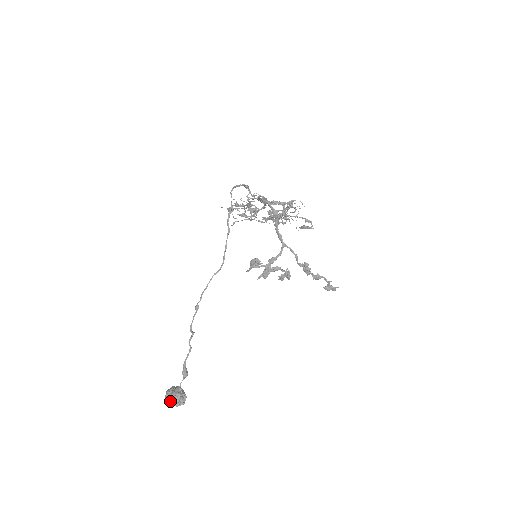
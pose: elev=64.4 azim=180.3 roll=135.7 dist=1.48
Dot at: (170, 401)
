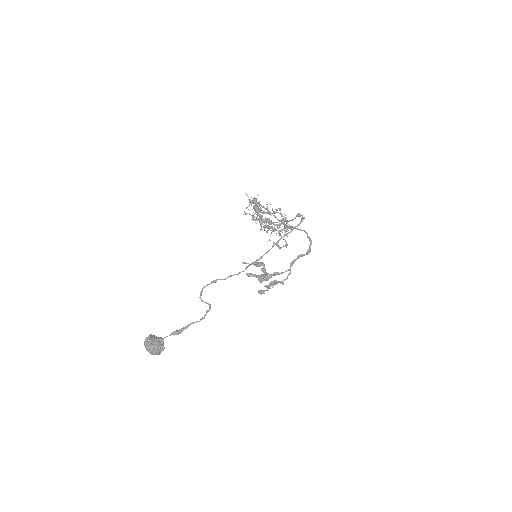
Dot at: (153, 350)
